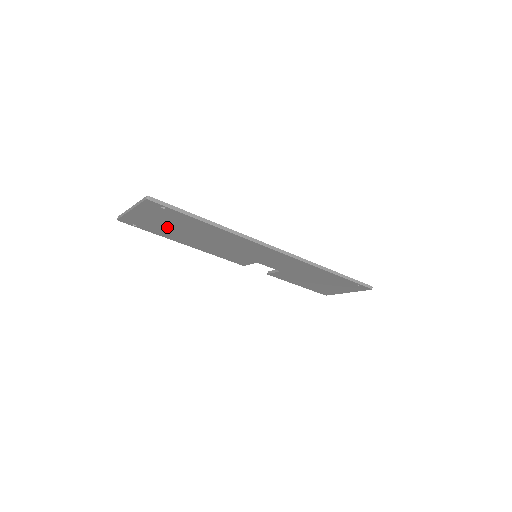
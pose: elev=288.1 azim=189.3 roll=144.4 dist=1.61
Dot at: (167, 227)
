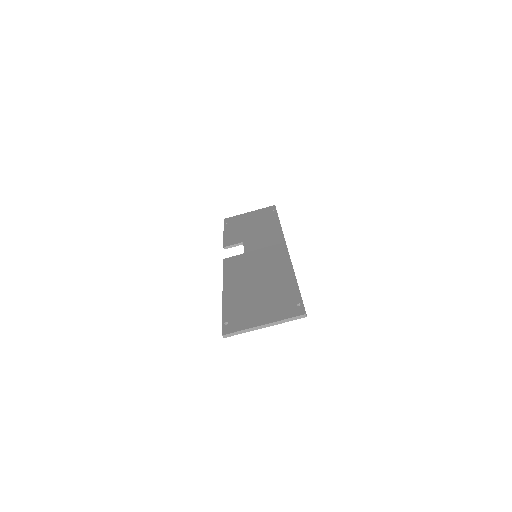
Dot at: occluded
